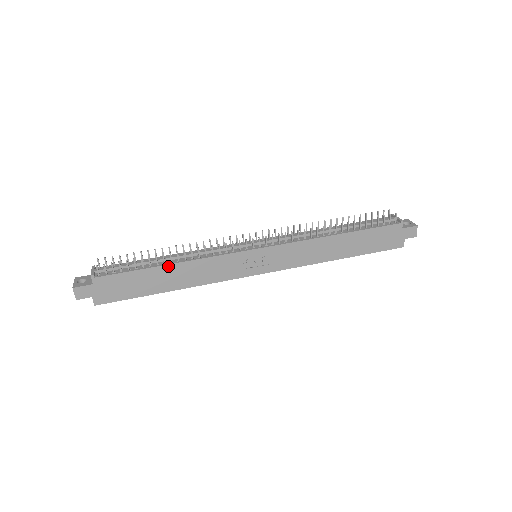
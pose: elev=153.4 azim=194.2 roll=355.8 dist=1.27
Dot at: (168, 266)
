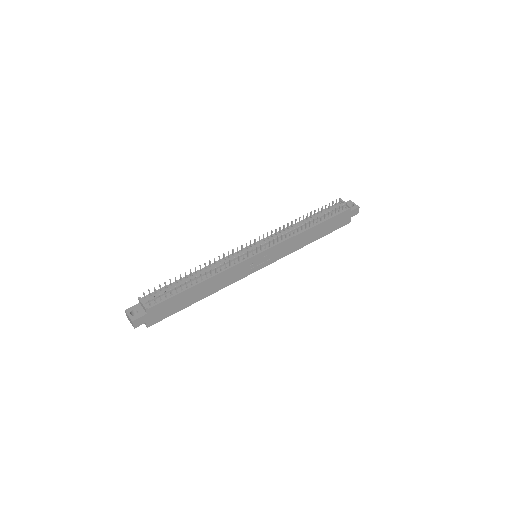
Dot at: (200, 284)
